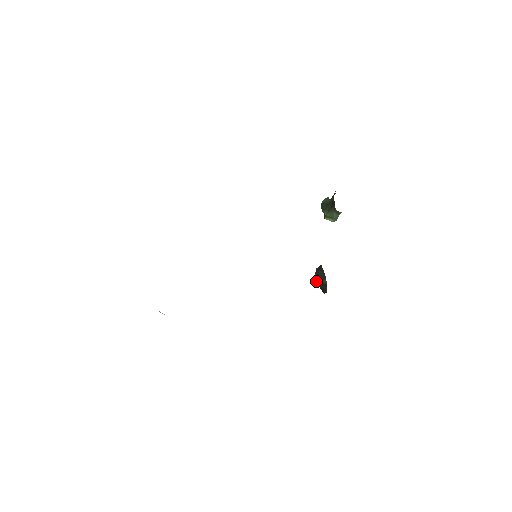
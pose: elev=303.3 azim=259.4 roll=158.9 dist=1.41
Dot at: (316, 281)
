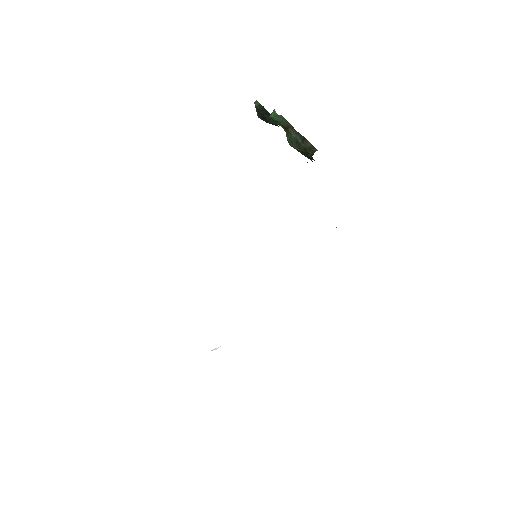
Dot at: (263, 120)
